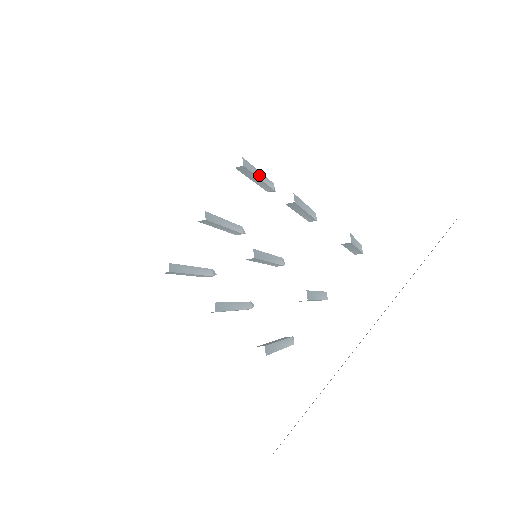
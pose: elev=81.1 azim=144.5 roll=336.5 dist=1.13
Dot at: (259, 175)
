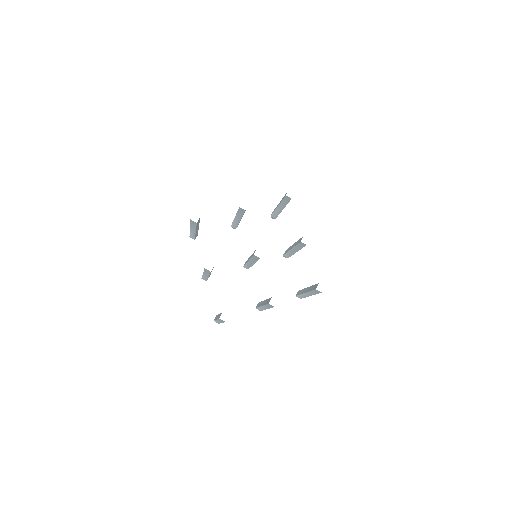
Dot at: occluded
